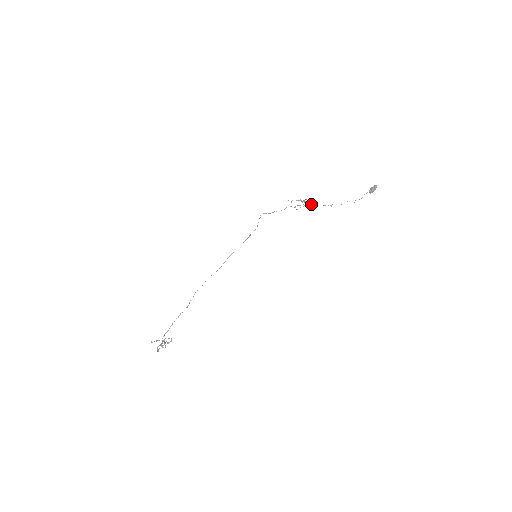
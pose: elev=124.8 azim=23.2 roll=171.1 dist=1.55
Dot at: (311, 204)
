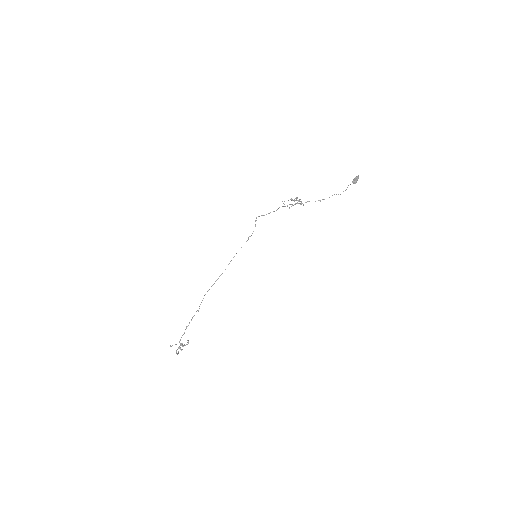
Dot at: occluded
